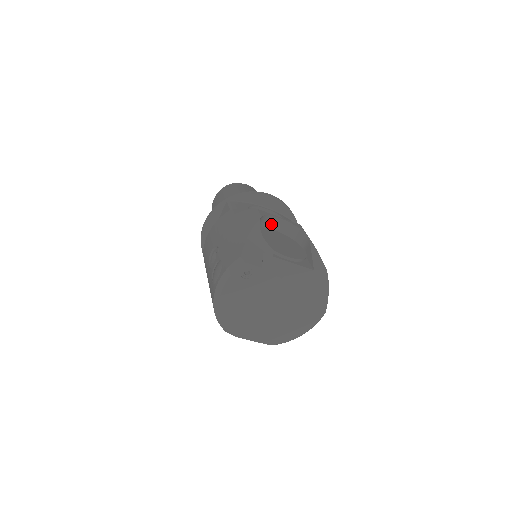
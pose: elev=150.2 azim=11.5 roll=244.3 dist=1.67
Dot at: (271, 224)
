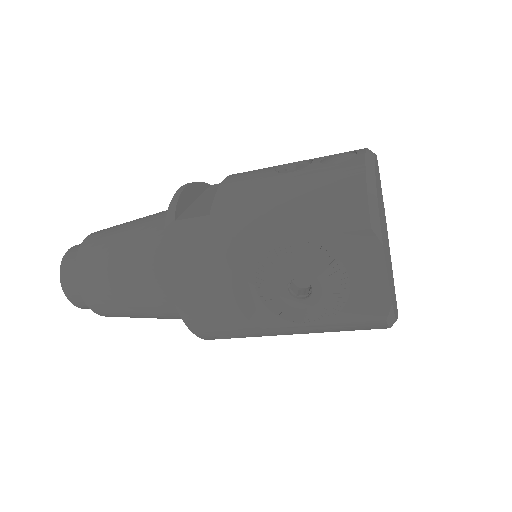
Dot at: occluded
